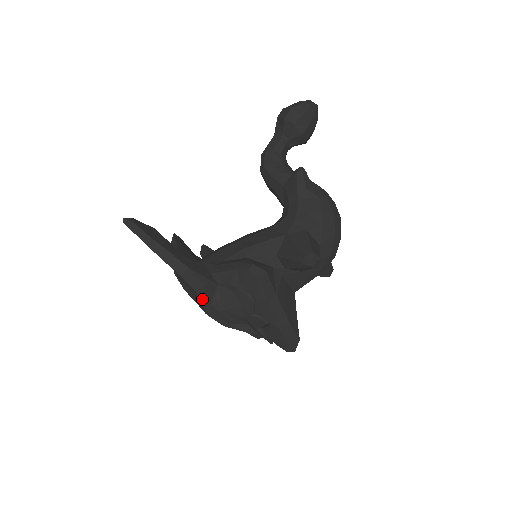
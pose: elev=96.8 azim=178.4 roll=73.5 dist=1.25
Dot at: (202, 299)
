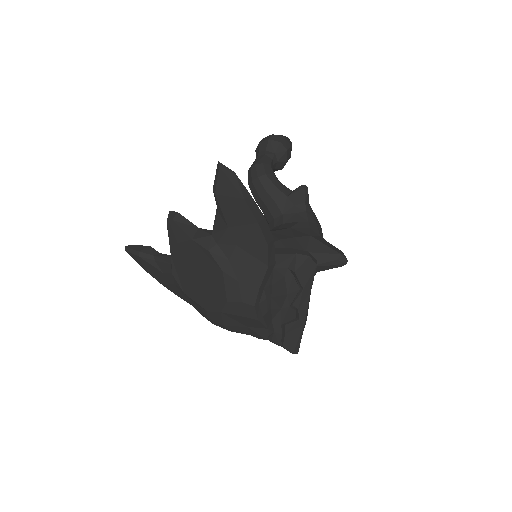
Dot at: (264, 279)
